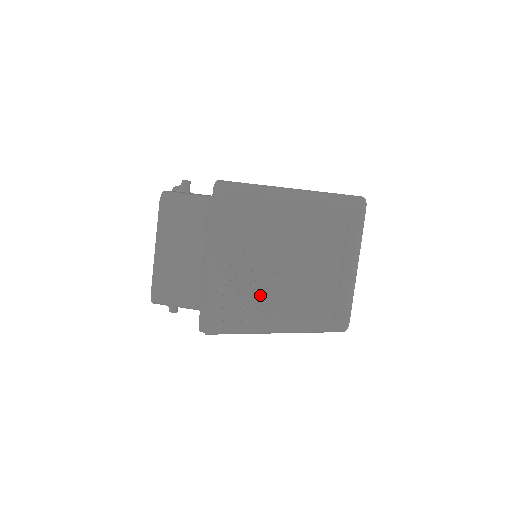
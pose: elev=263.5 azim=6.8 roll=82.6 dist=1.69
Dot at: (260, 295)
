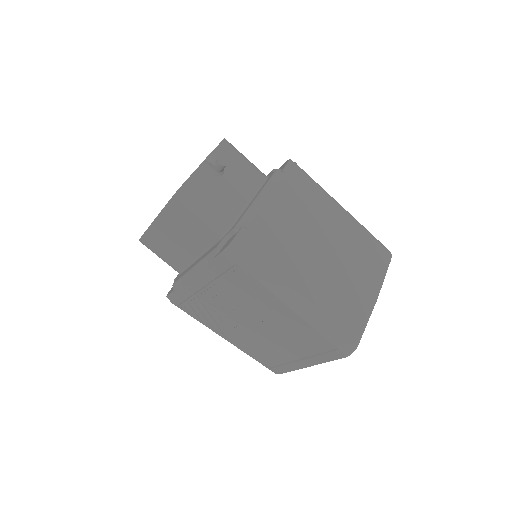
Dot at: (224, 322)
